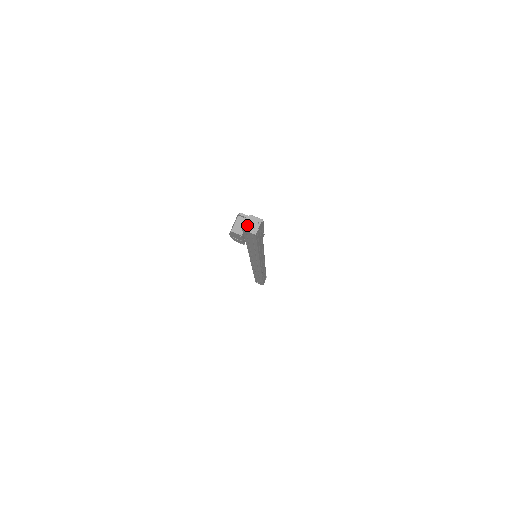
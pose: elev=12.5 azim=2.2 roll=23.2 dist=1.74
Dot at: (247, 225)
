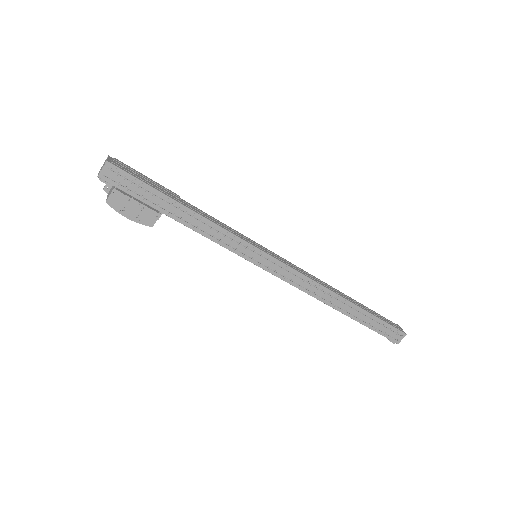
Dot at: (99, 172)
